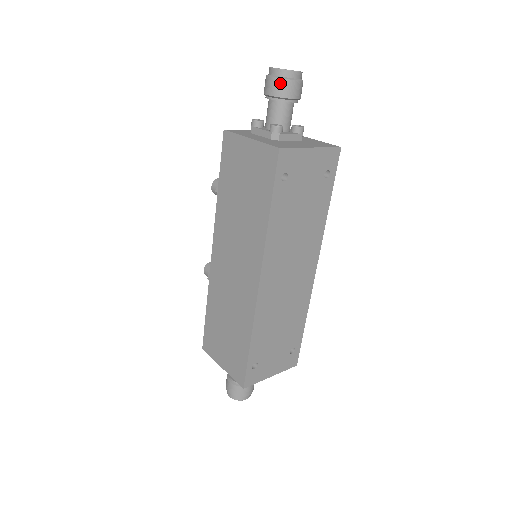
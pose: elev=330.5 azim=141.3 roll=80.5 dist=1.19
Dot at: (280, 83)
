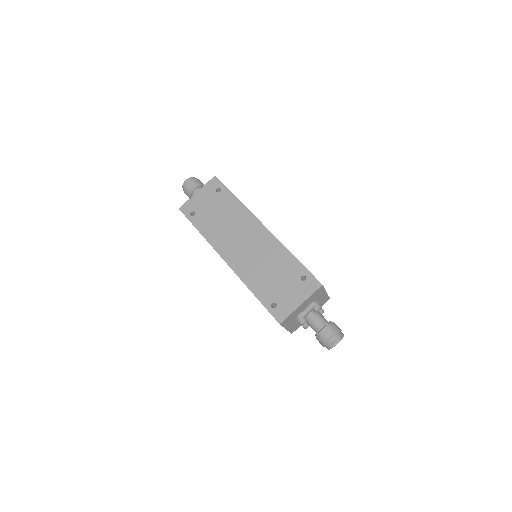
Dot at: (185, 191)
